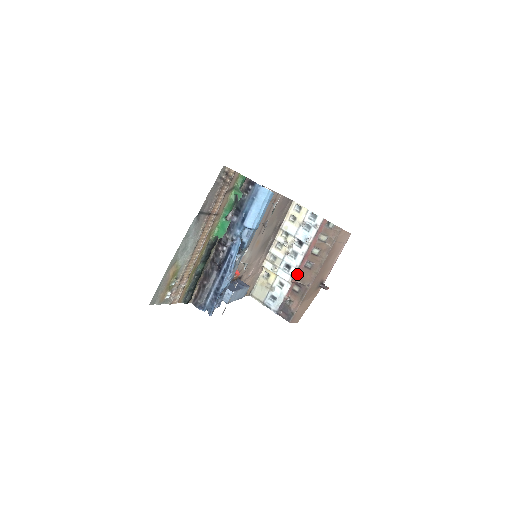
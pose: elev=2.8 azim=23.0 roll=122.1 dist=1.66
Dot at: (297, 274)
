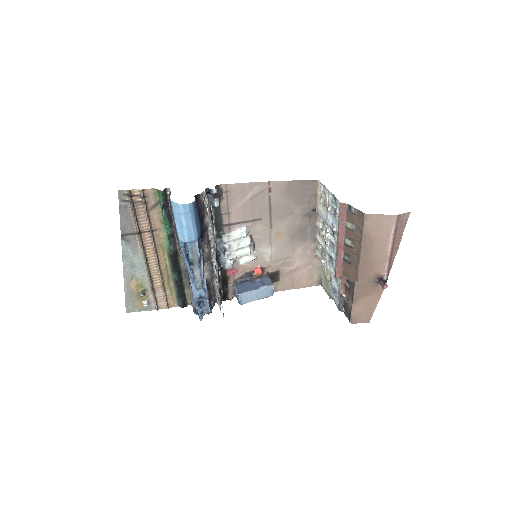
Dot at: (339, 268)
